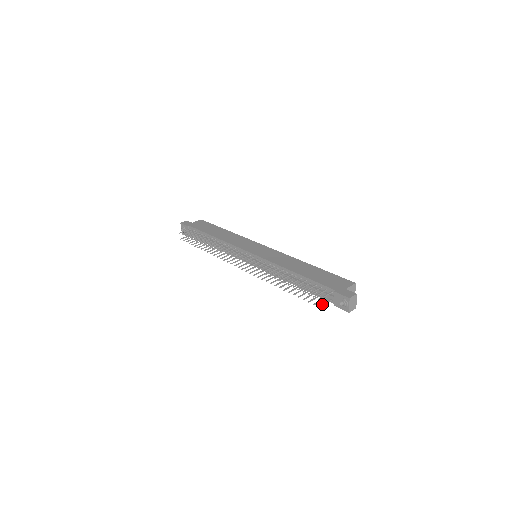
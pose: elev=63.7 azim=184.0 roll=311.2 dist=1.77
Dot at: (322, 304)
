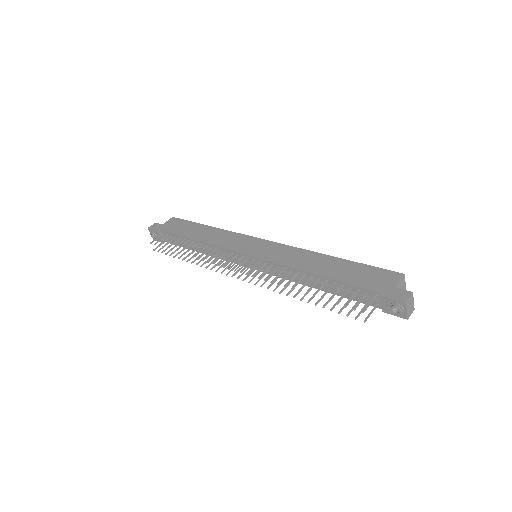
Dot at: occluded
